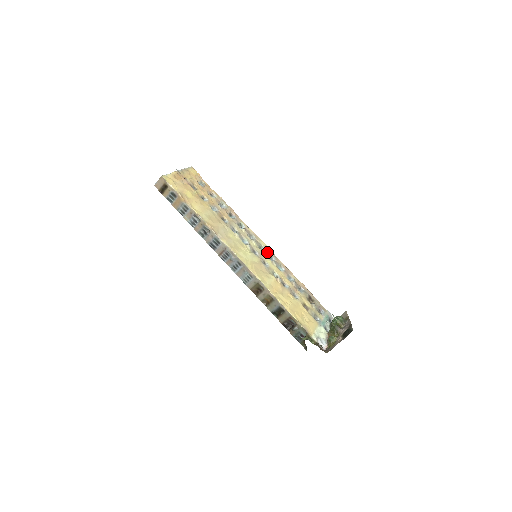
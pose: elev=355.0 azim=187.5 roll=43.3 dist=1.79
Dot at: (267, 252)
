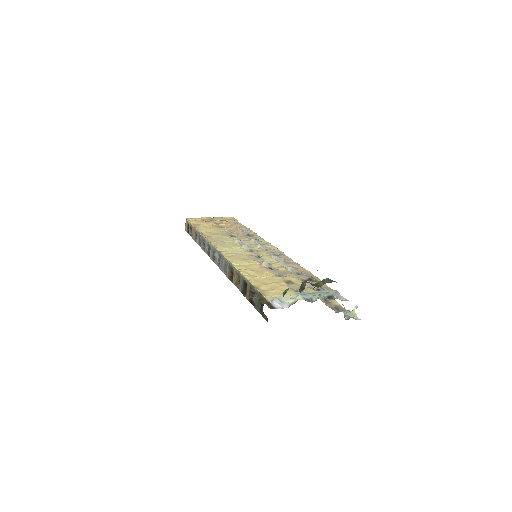
Dot at: (273, 252)
